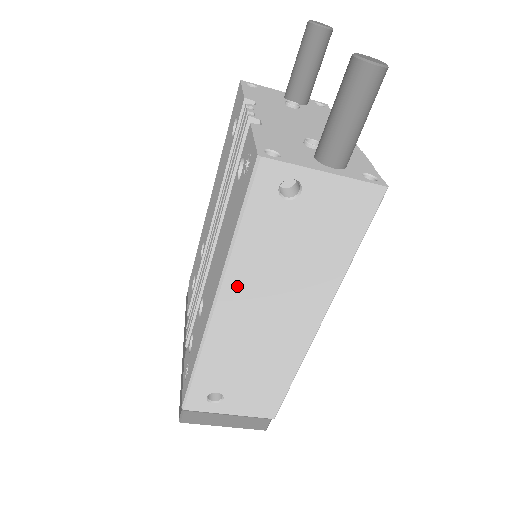
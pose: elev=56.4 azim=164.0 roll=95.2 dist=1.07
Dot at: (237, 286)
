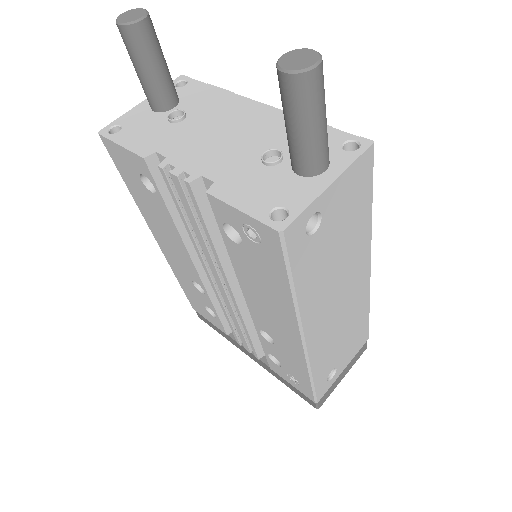
Dot at: (312, 314)
